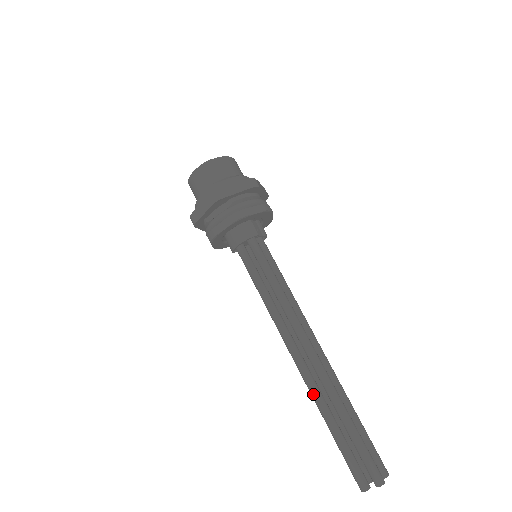
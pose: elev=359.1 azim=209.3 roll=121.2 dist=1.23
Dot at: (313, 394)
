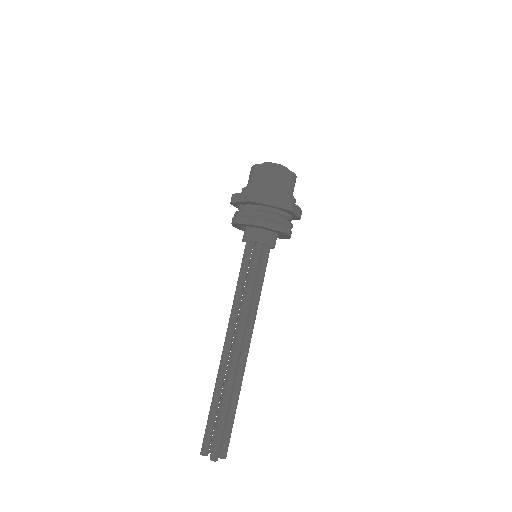
Dot at: (218, 374)
